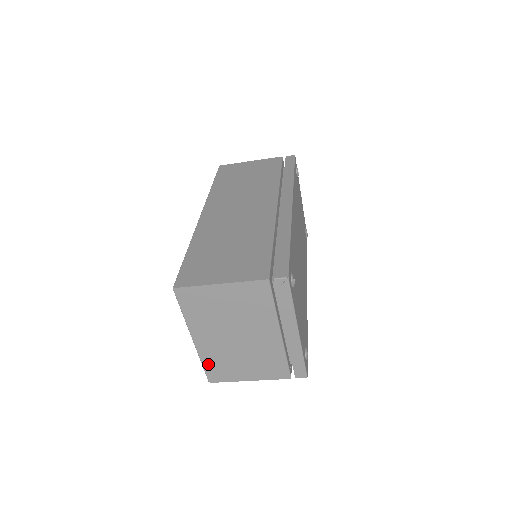
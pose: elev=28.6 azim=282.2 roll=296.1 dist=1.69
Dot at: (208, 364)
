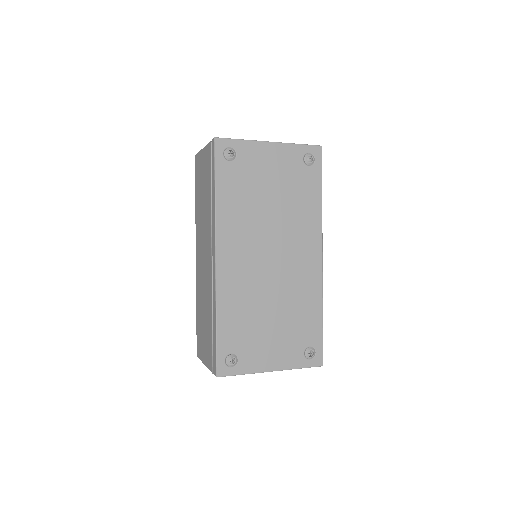
Dot at: occluded
